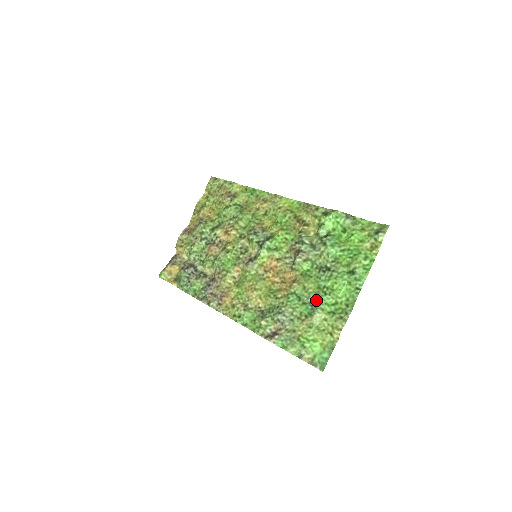
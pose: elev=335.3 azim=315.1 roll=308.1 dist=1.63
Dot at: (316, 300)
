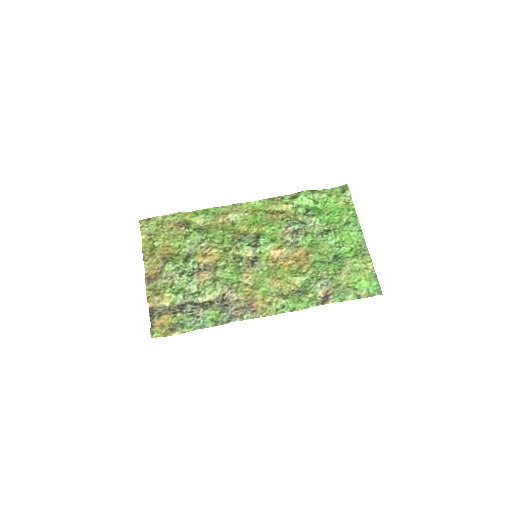
Dot at: (337, 255)
